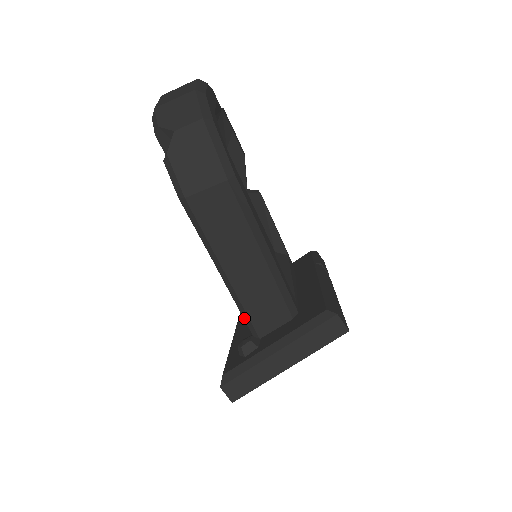
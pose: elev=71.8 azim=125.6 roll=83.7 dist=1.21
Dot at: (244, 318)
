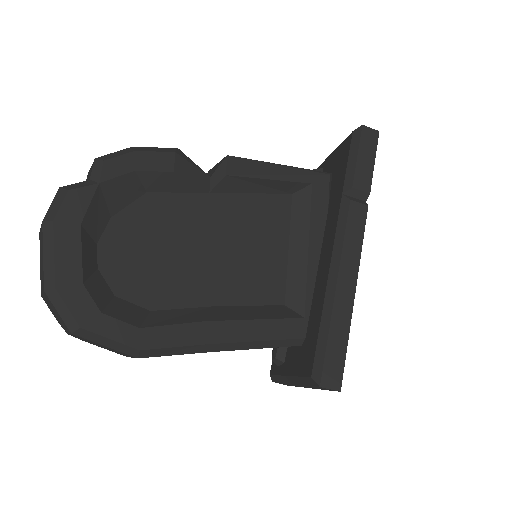
Dot at: occluded
